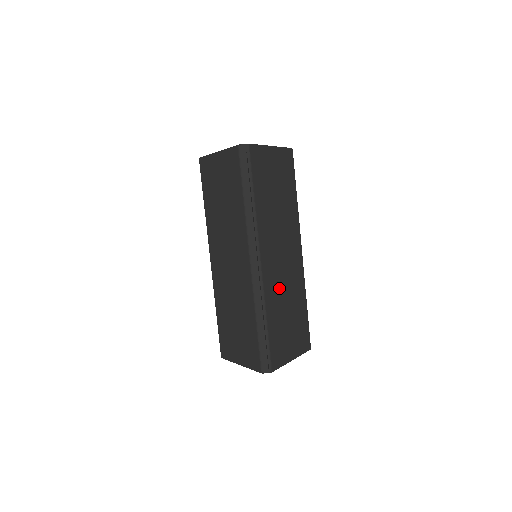
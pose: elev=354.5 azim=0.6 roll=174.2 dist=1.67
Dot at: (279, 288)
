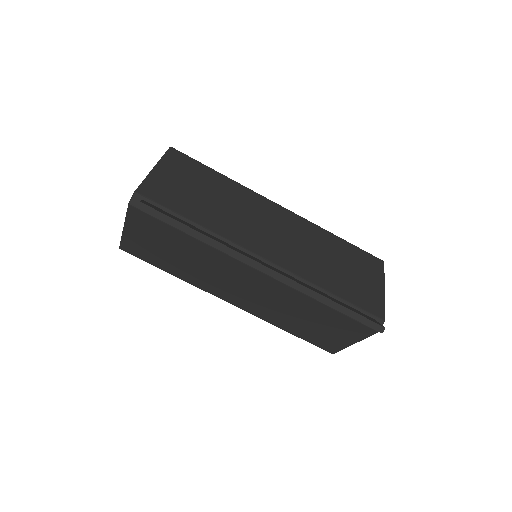
Dot at: (304, 257)
